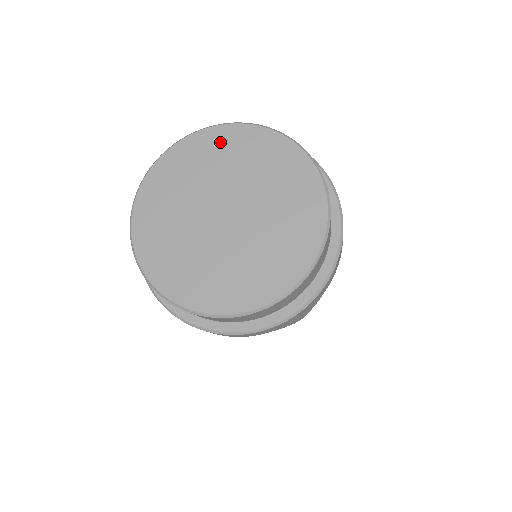
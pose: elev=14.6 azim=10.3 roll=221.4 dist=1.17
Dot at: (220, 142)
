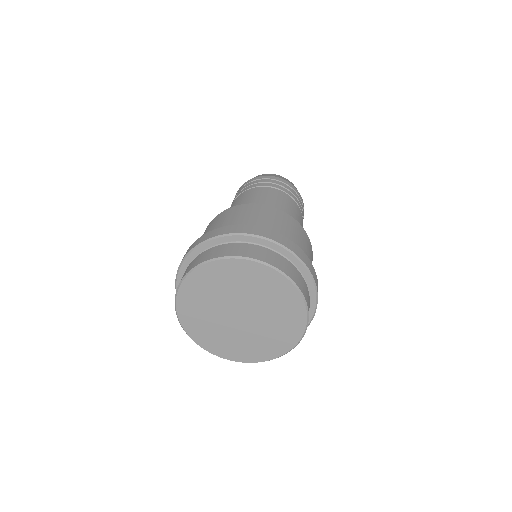
Dot at: (245, 272)
